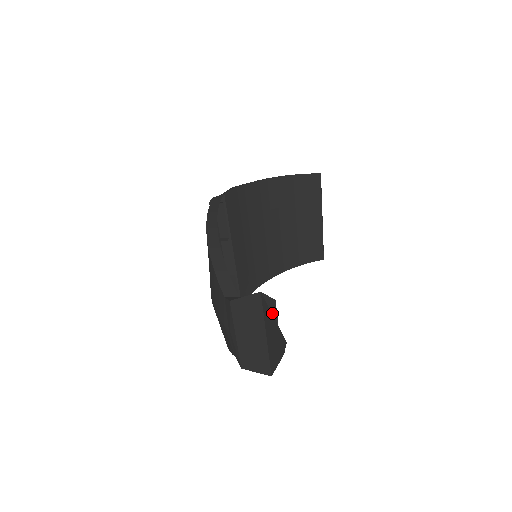
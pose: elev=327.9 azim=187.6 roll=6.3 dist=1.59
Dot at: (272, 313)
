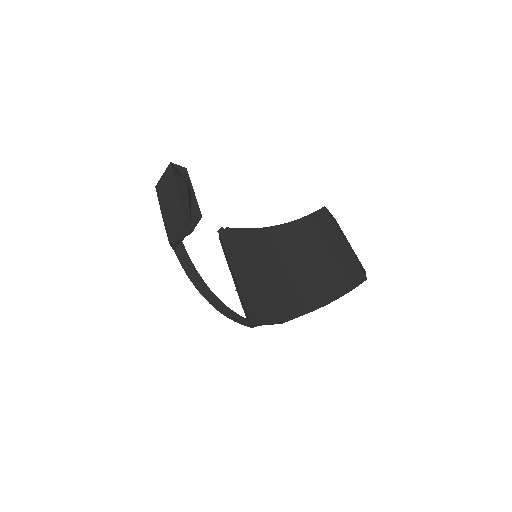
Dot at: occluded
